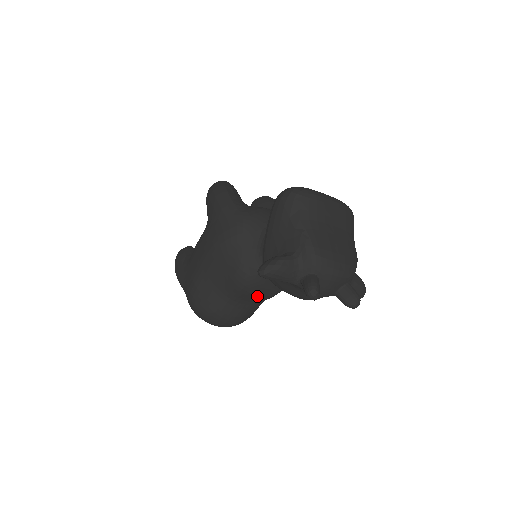
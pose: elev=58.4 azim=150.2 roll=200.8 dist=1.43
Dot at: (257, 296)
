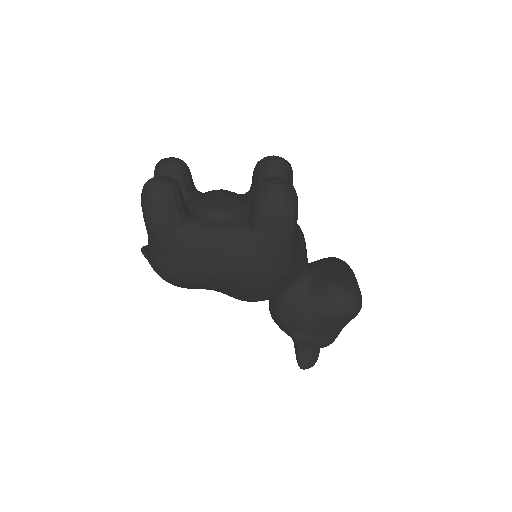
Dot at: occluded
